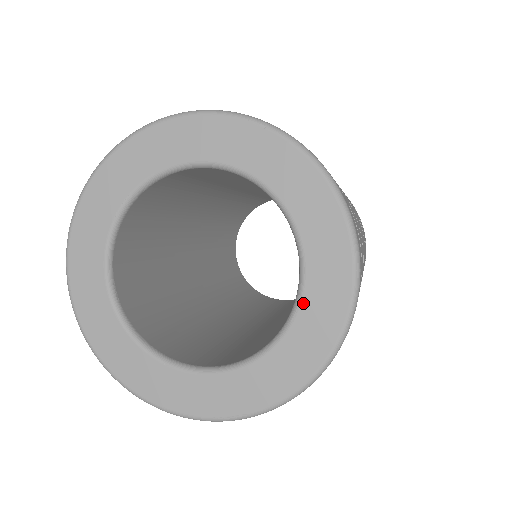
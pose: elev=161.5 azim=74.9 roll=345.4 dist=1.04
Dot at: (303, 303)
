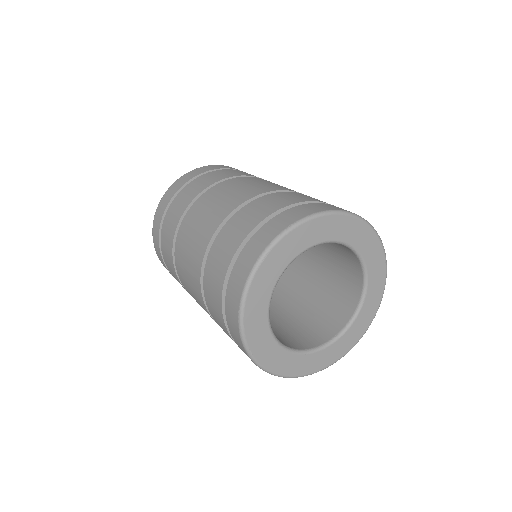
Dot at: (368, 292)
